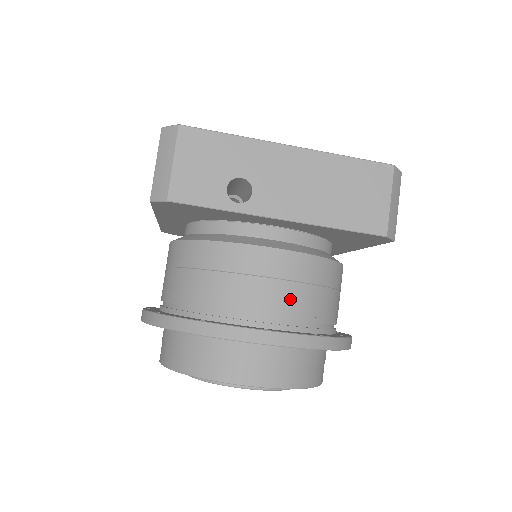
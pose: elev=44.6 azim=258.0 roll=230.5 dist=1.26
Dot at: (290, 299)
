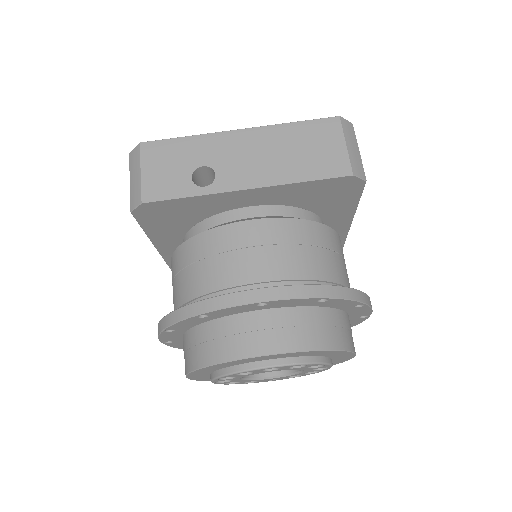
Dot at: (281, 261)
